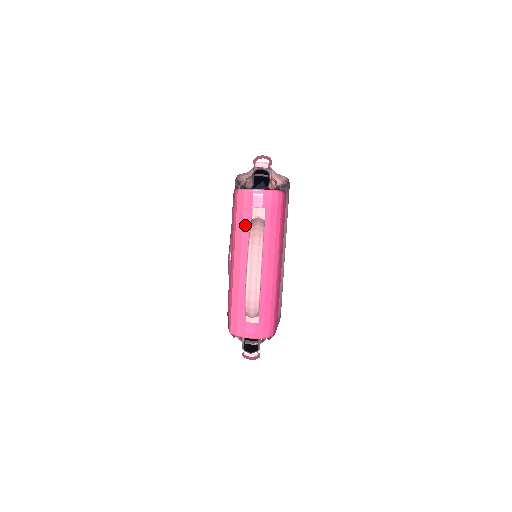
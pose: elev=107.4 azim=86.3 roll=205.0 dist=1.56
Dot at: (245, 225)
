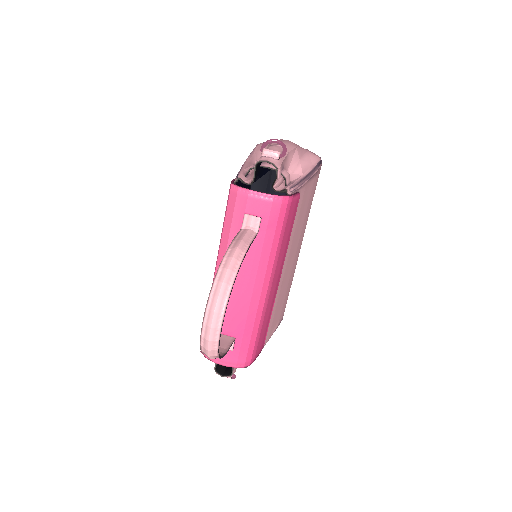
Dot at: (233, 233)
